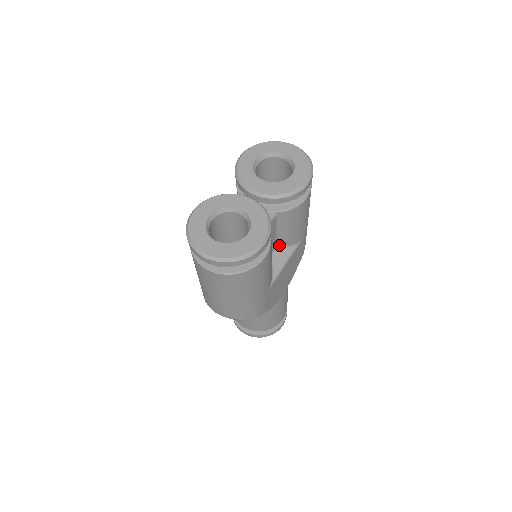
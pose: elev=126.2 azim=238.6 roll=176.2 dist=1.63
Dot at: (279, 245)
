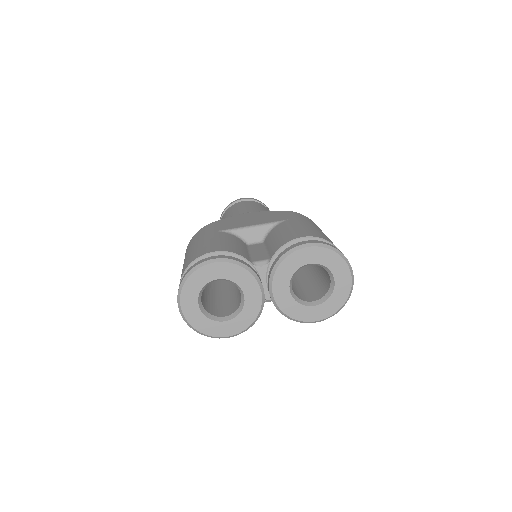
Dot at: occluded
